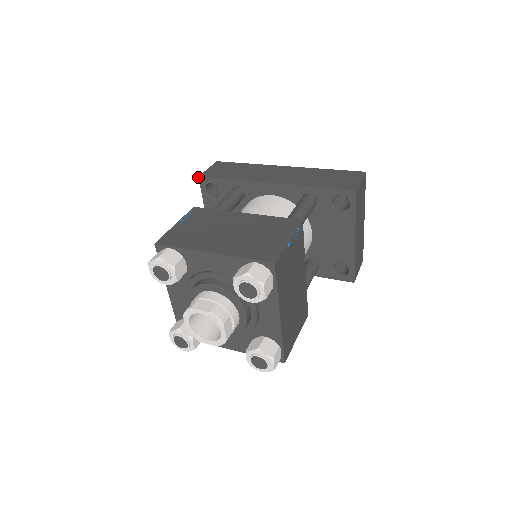
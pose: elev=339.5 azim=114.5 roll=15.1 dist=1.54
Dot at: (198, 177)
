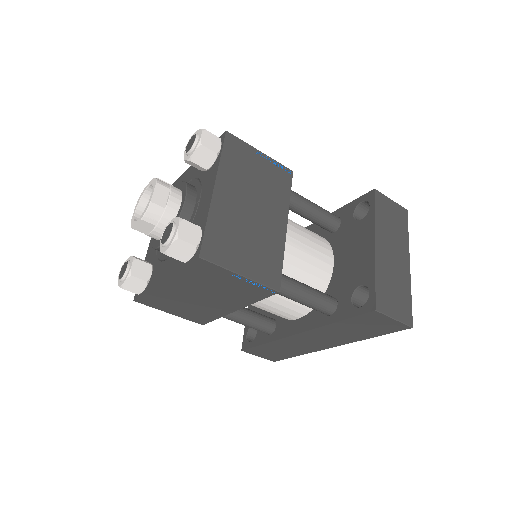
Dot at: occluded
